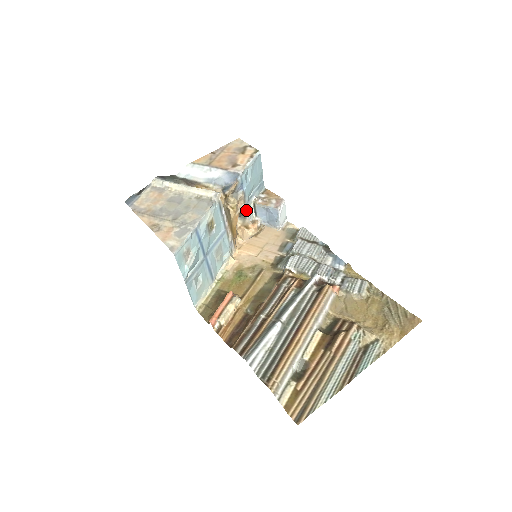
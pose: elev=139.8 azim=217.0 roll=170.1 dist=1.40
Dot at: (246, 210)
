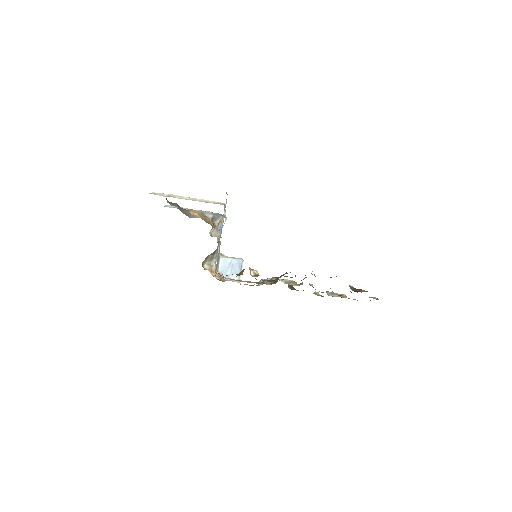
Dot at: (216, 254)
